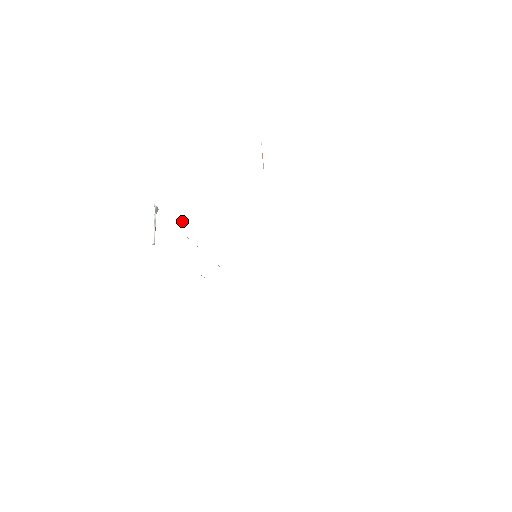
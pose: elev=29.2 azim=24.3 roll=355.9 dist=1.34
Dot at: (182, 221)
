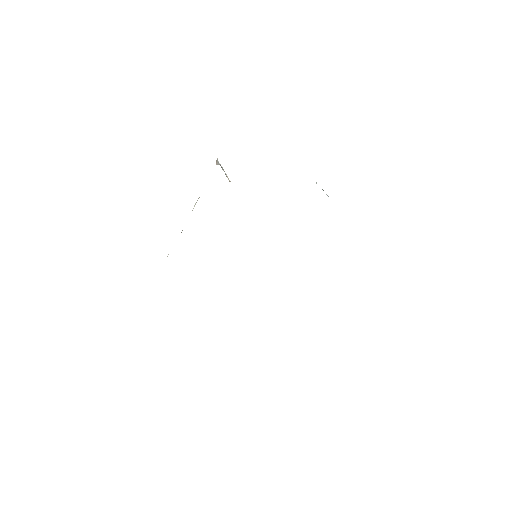
Dot at: occluded
